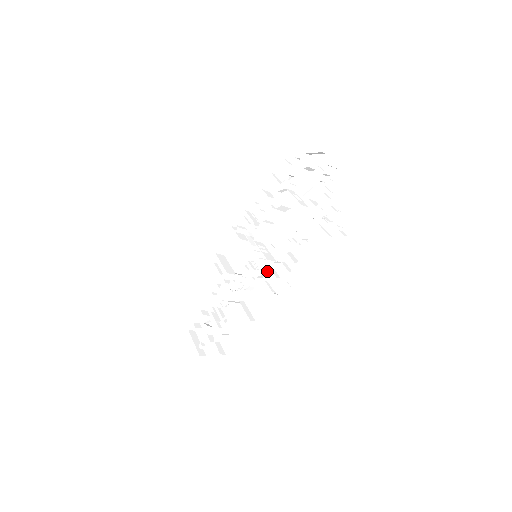
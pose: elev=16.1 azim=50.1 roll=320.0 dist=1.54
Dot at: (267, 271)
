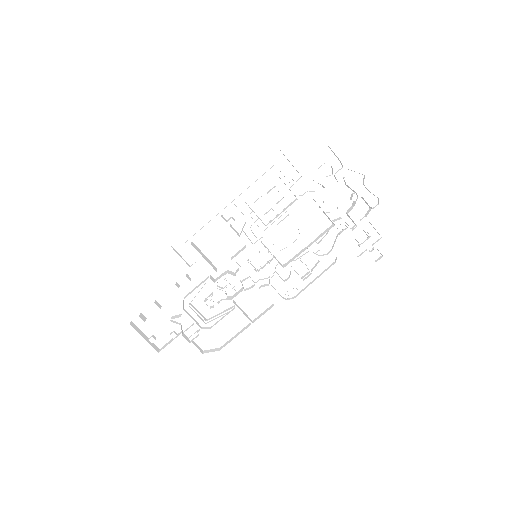
Dot at: (271, 274)
